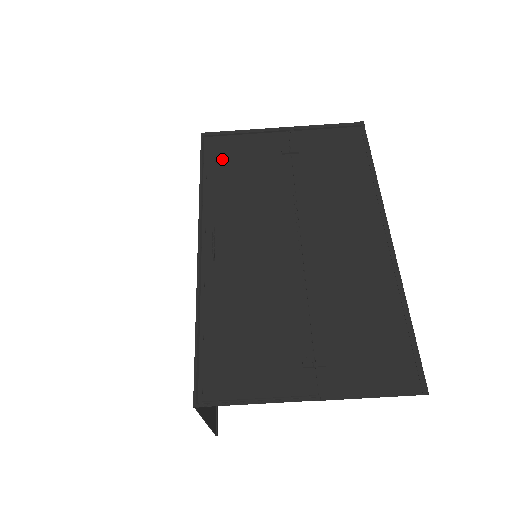
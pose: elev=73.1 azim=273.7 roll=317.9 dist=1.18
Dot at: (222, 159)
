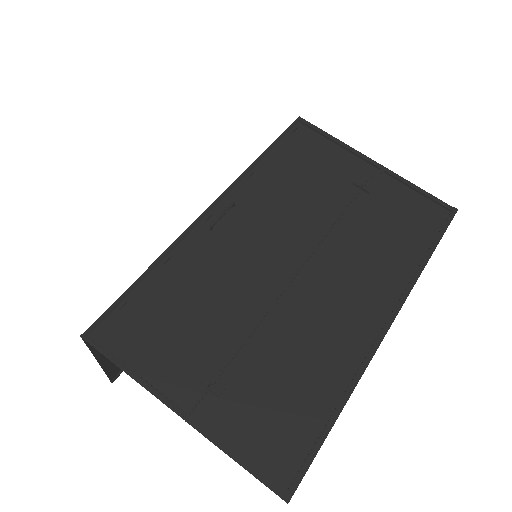
Dot at: (297, 151)
